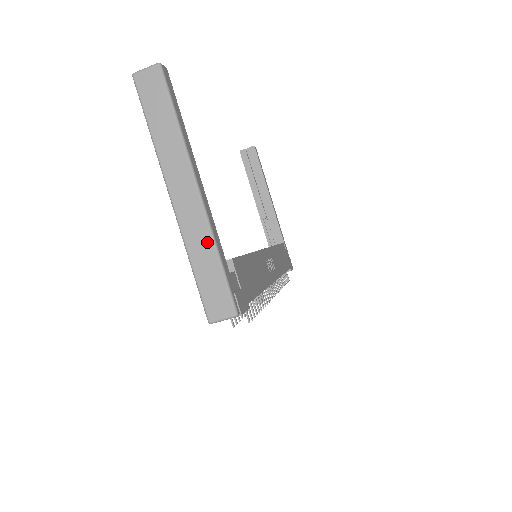
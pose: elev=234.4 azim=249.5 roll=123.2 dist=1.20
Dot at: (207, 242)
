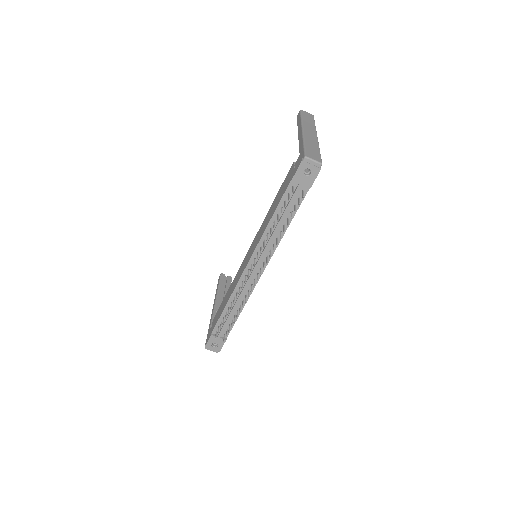
Dot at: (316, 144)
